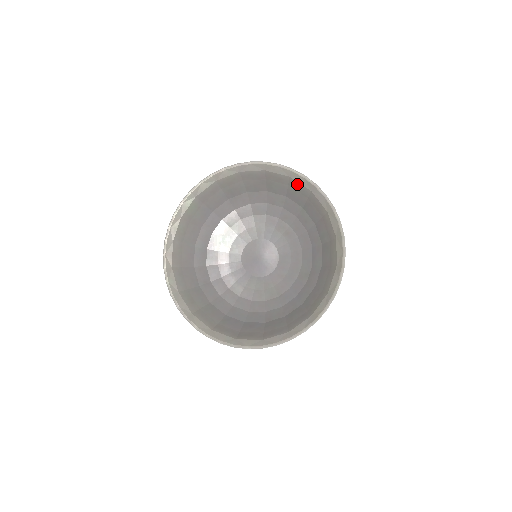
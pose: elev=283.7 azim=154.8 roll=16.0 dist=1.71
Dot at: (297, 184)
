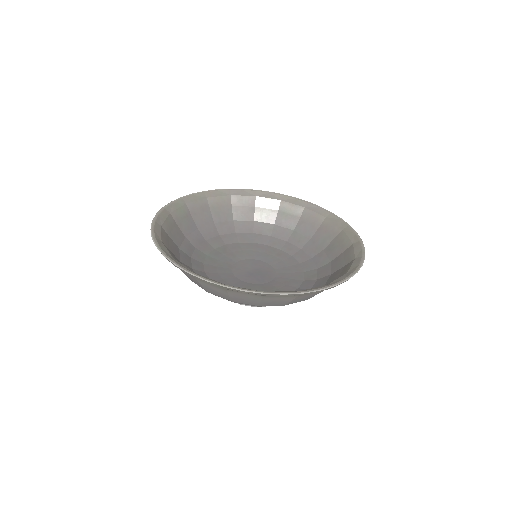
Dot at: (289, 205)
